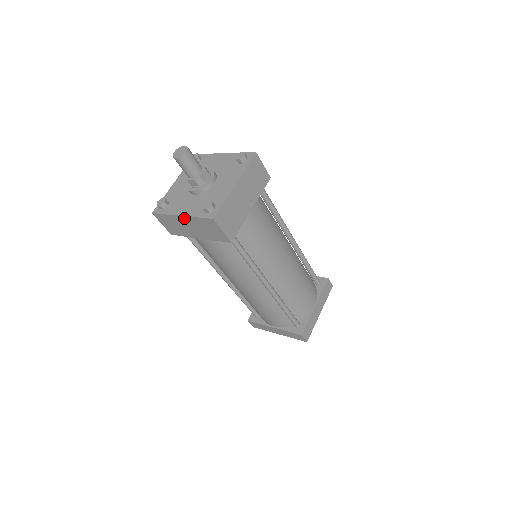
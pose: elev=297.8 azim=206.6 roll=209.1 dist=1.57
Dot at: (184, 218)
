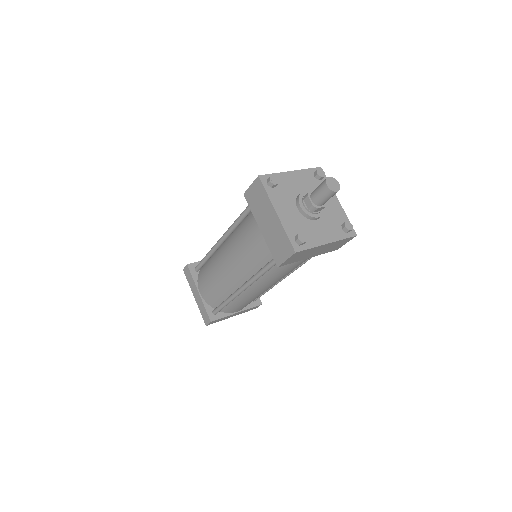
Dot at: (328, 244)
